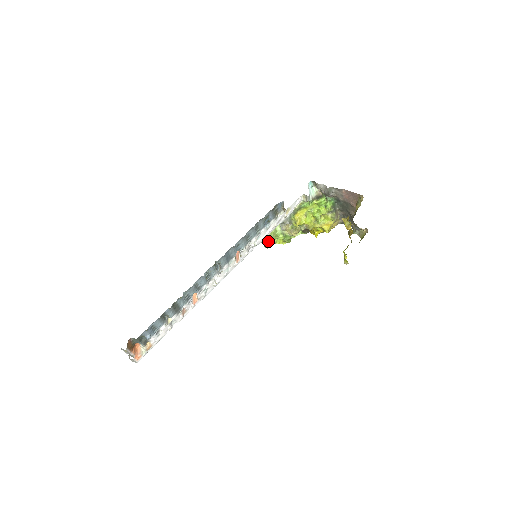
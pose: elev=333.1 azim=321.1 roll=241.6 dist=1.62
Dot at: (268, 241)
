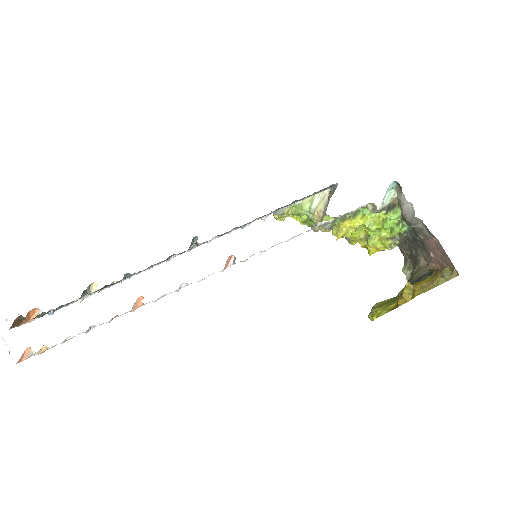
Dot at: (283, 214)
